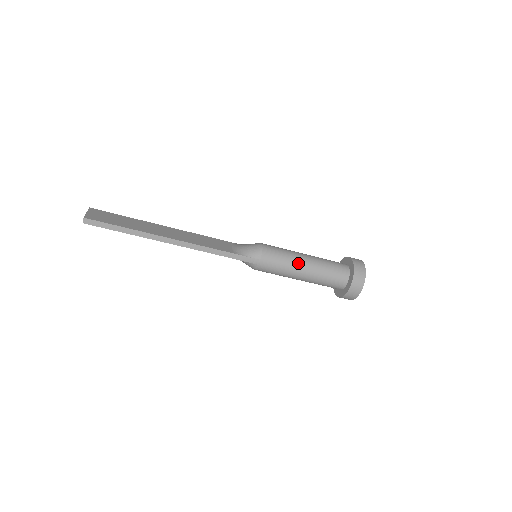
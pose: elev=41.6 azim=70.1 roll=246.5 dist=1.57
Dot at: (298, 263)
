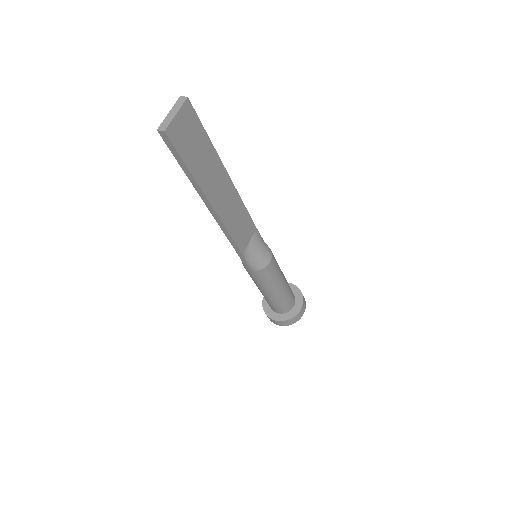
Dot at: (271, 289)
